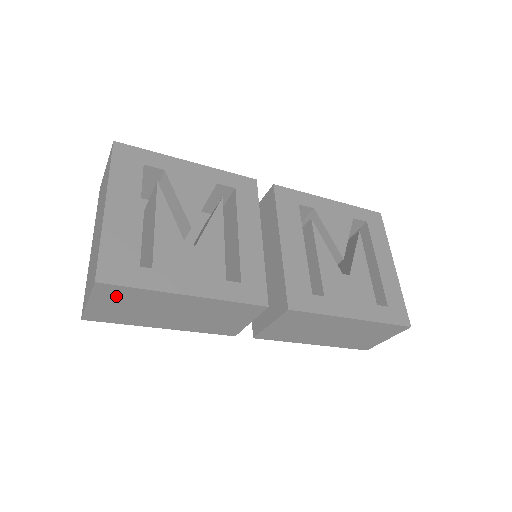
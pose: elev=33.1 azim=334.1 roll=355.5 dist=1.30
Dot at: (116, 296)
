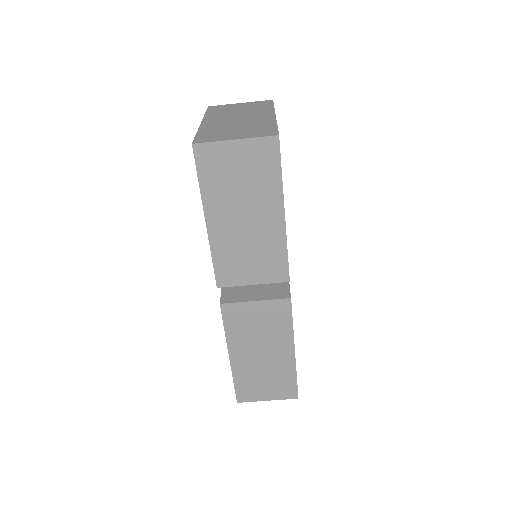
Dot at: (259, 159)
